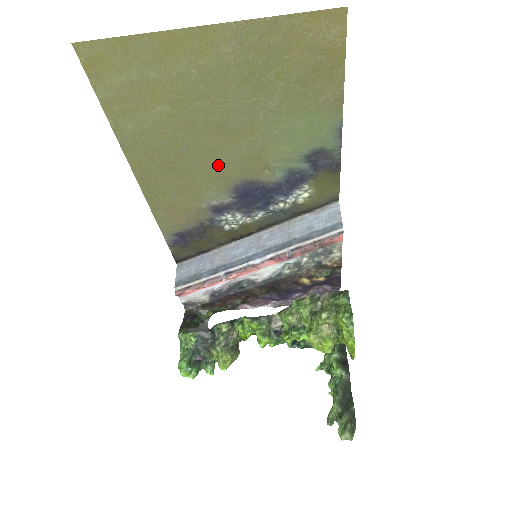
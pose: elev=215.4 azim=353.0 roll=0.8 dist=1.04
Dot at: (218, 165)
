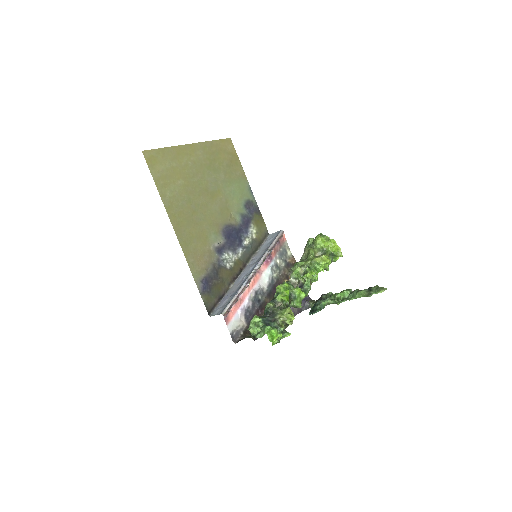
Dot at: (211, 215)
